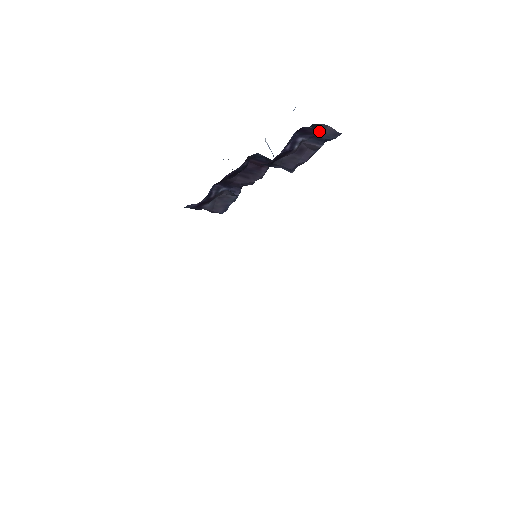
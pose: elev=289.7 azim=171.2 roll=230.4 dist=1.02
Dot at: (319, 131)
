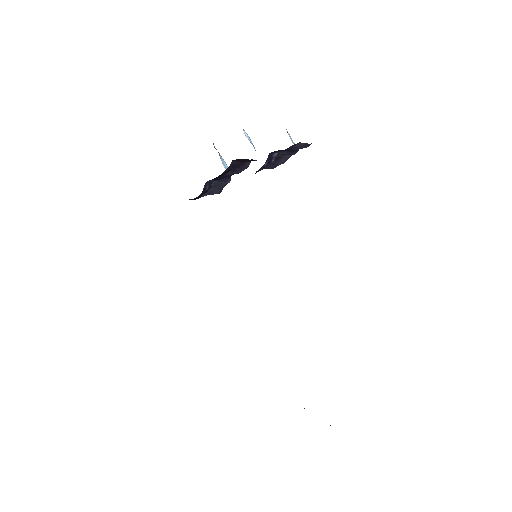
Dot at: (291, 147)
